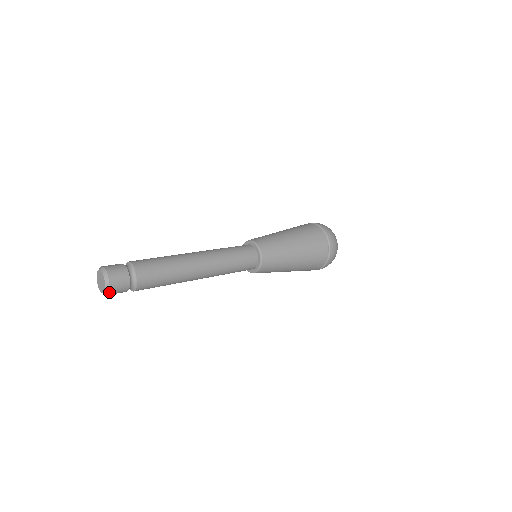
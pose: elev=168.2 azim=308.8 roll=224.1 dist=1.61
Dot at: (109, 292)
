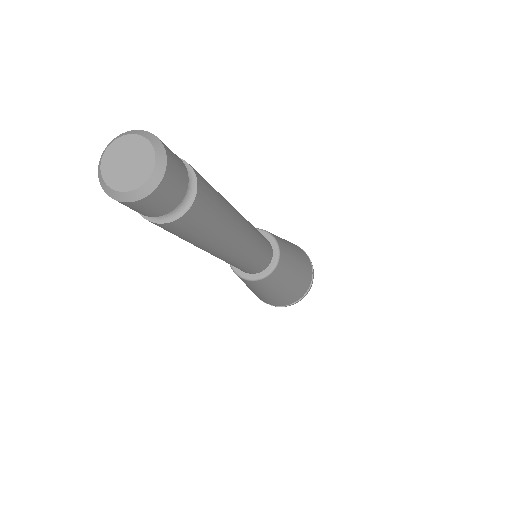
Dot at: (127, 201)
